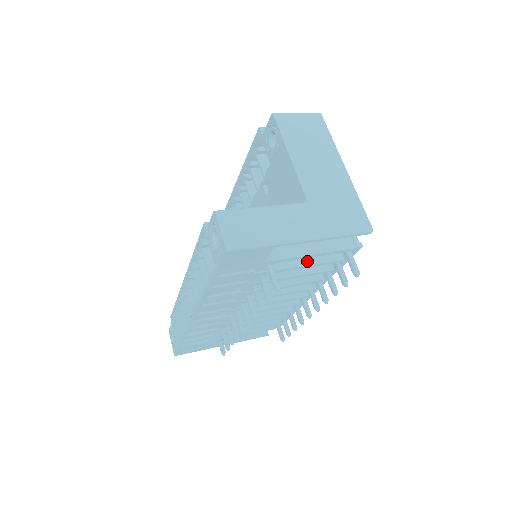
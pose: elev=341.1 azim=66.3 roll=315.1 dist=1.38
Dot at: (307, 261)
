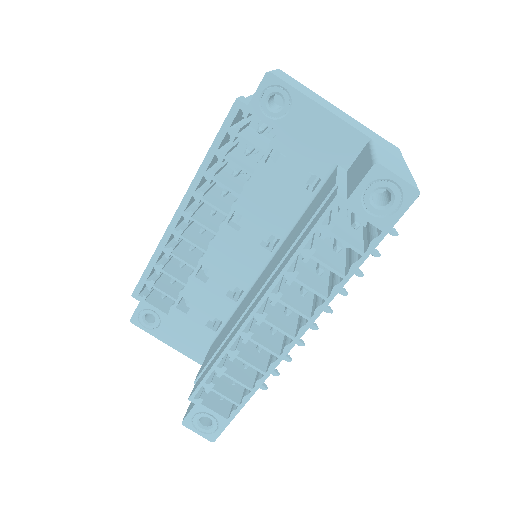
Dot at: occluded
